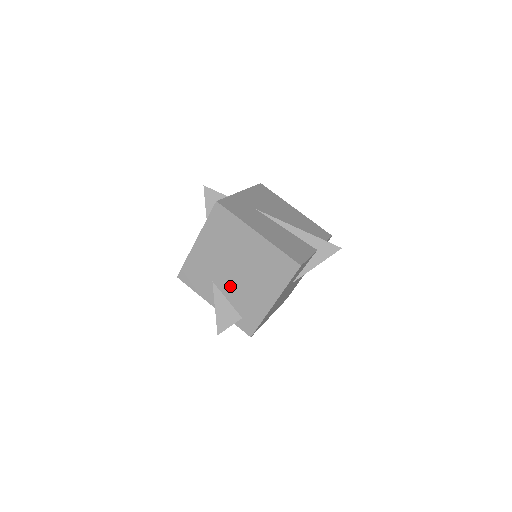
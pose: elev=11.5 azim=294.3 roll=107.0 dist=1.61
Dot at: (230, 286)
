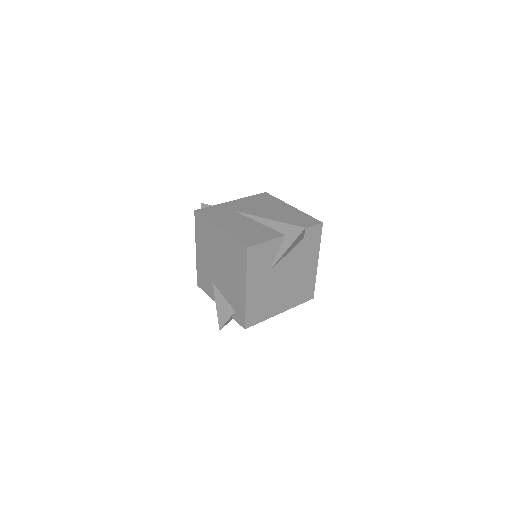
Dot at: (221, 283)
